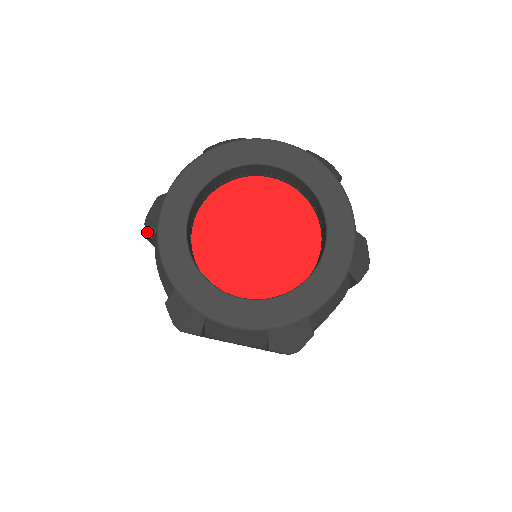
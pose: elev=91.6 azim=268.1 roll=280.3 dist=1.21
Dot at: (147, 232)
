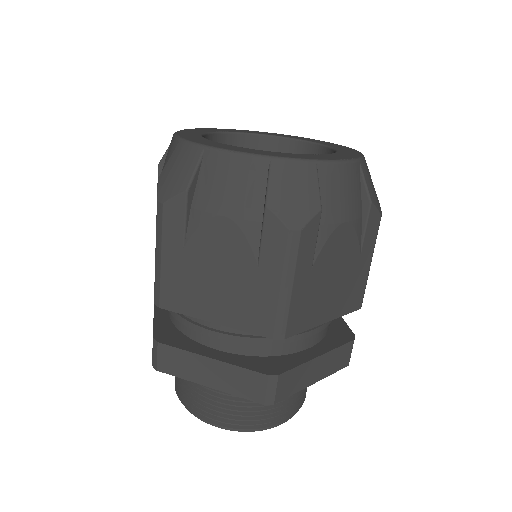
Dot at: (161, 160)
